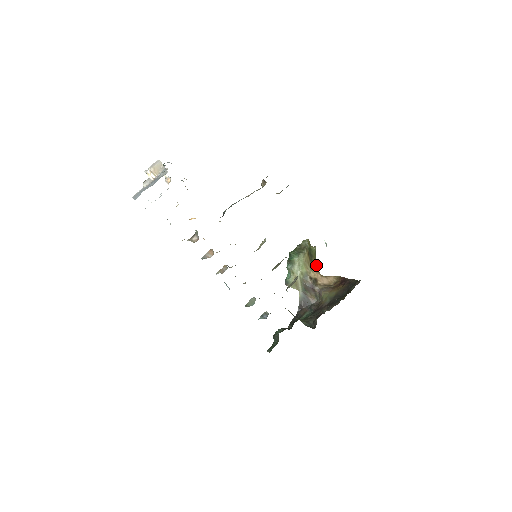
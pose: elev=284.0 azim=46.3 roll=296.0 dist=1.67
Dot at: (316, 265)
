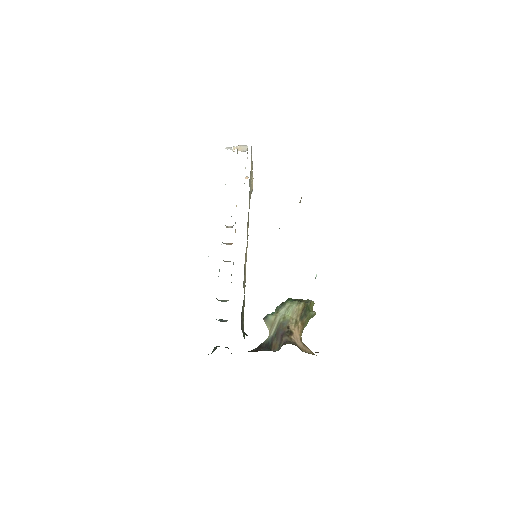
Dot at: occluded
